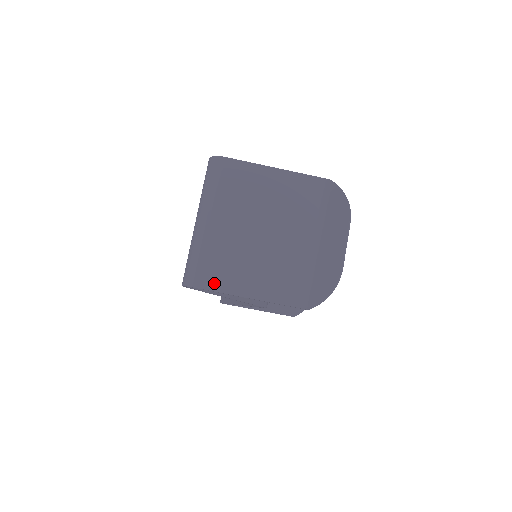
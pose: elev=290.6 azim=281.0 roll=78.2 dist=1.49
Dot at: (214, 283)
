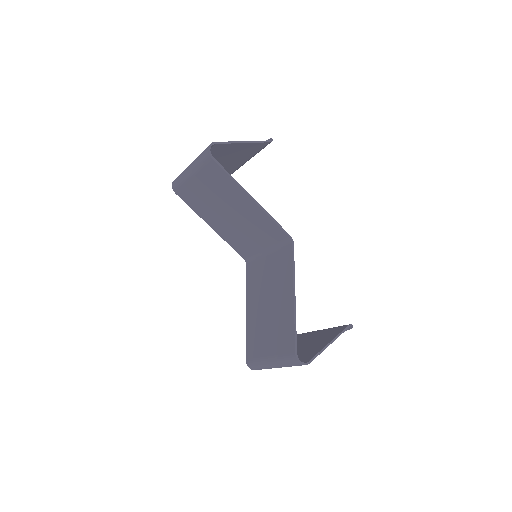
Dot at: (221, 144)
